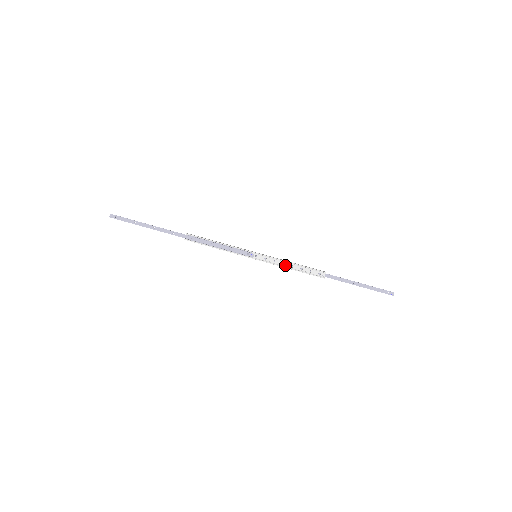
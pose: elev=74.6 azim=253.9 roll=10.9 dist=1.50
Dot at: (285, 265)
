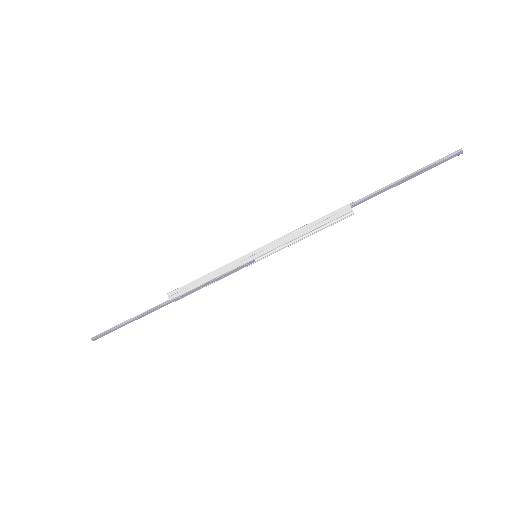
Dot at: (296, 238)
